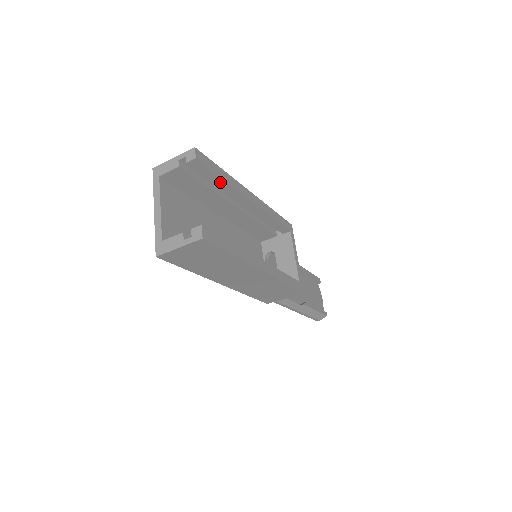
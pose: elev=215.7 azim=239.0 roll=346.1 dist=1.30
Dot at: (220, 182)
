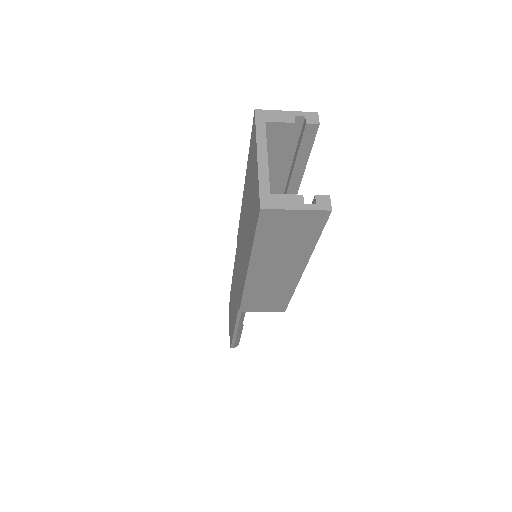
Dot at: (301, 162)
